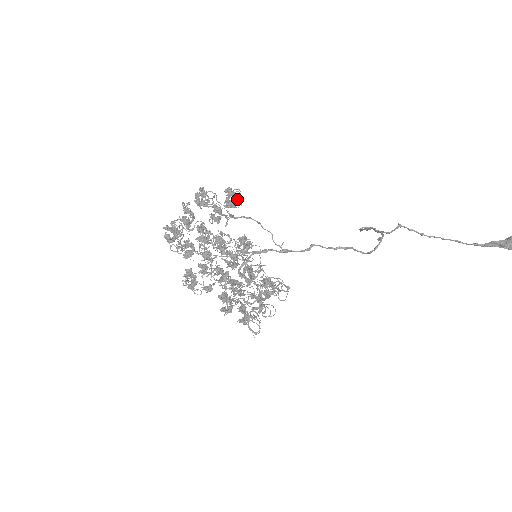
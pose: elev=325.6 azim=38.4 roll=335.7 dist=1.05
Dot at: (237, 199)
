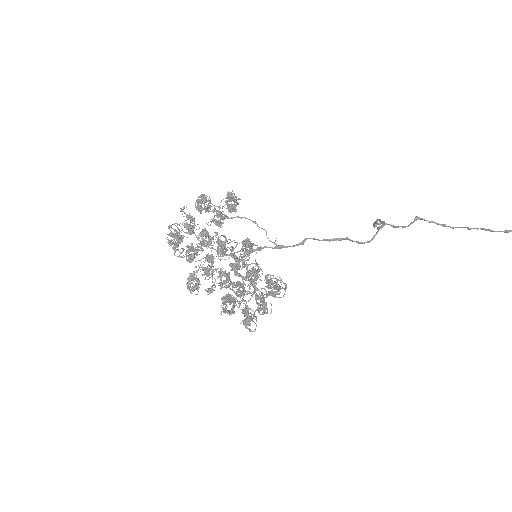
Dot at: occluded
